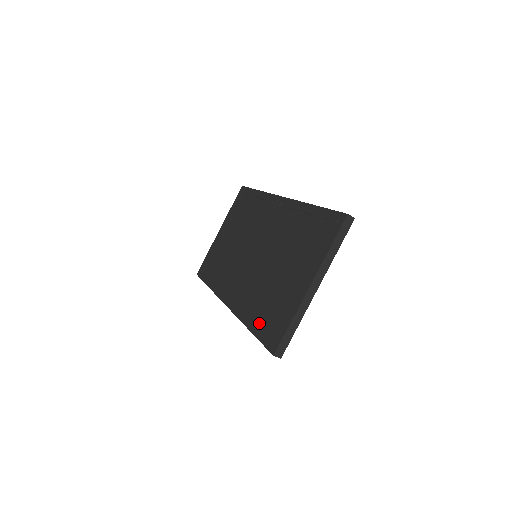
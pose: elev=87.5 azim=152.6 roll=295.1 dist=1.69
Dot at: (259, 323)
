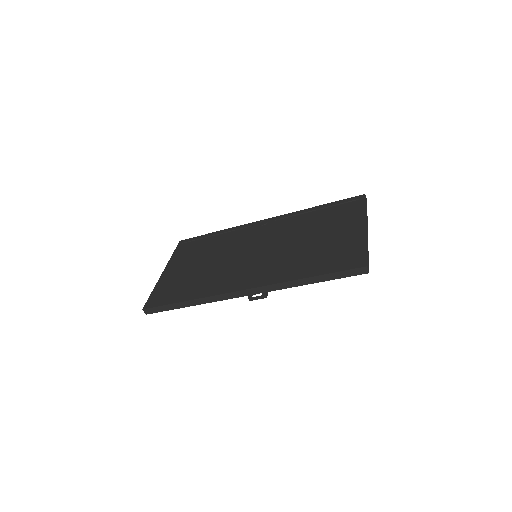
Dot at: (320, 267)
